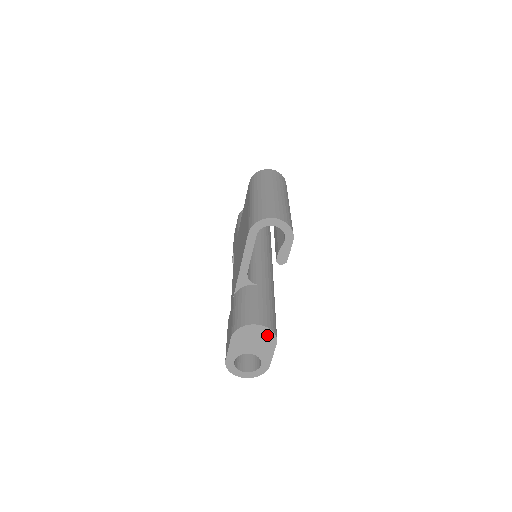
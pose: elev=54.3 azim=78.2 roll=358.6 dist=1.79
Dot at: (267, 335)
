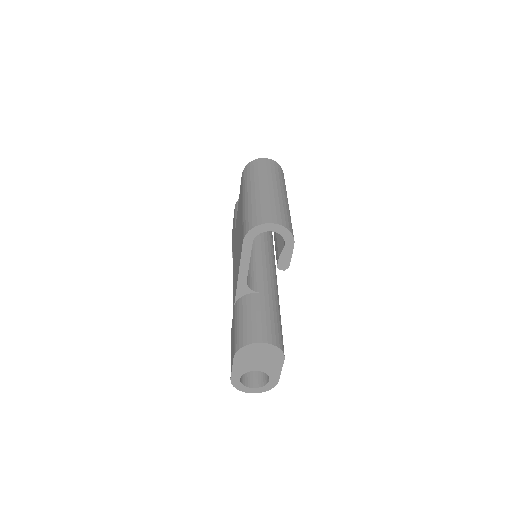
Dot at: (273, 352)
